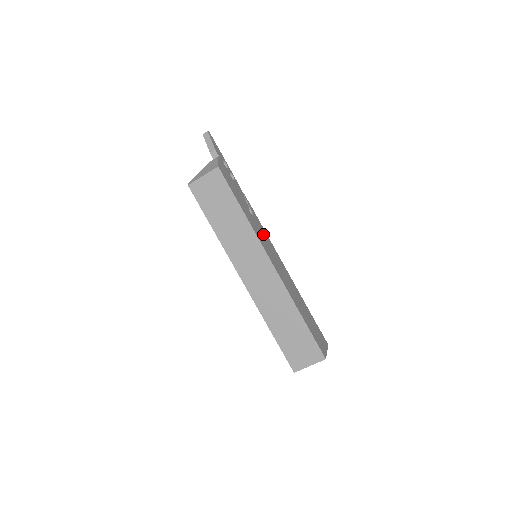
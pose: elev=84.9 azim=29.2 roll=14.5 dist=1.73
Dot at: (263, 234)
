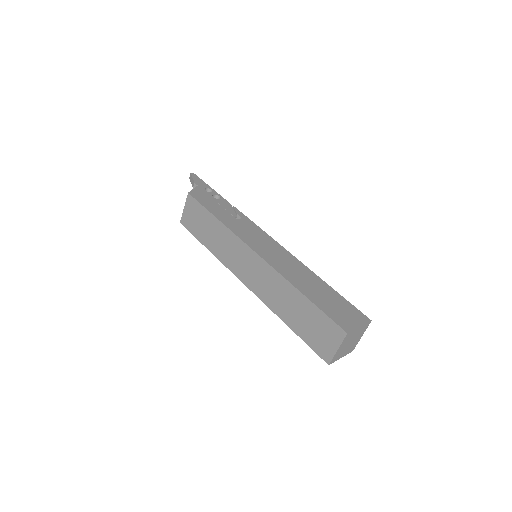
Dot at: (254, 232)
